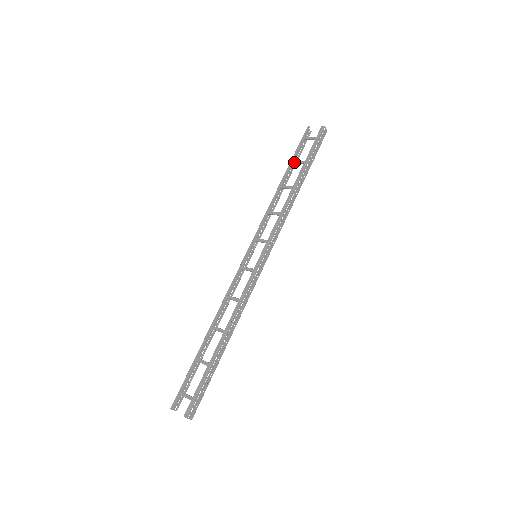
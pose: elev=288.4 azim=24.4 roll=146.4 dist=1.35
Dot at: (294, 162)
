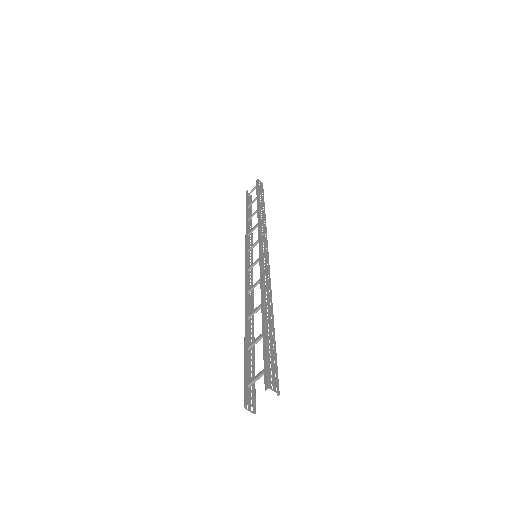
Dot at: (249, 205)
